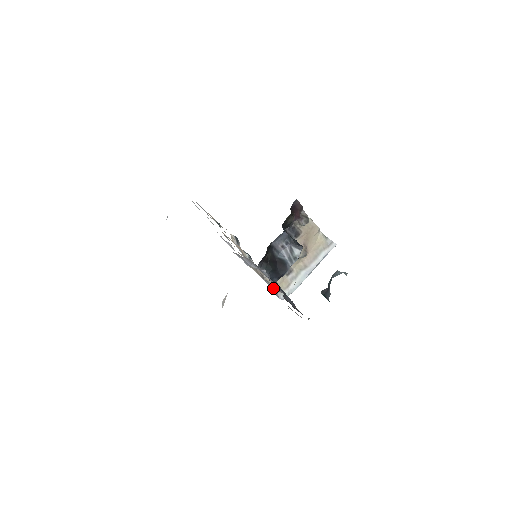
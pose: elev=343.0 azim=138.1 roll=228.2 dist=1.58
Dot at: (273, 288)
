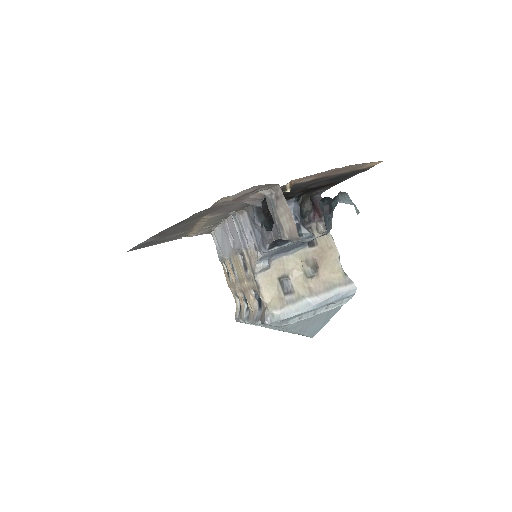
Dot at: (262, 315)
